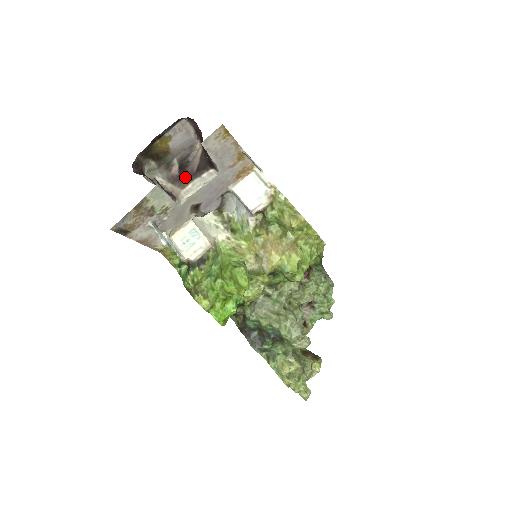
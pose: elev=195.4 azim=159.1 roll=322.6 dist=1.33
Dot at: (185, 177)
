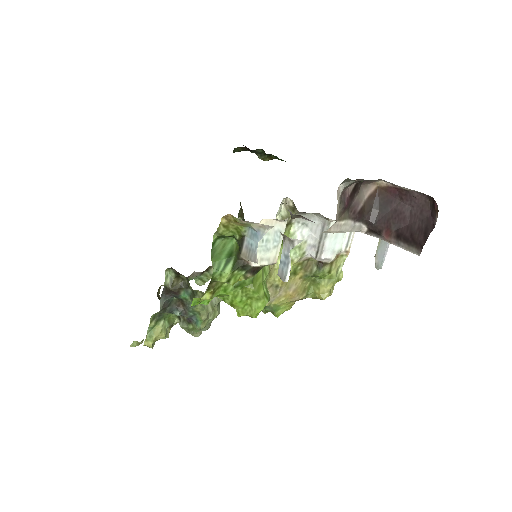
Dot at: (349, 206)
